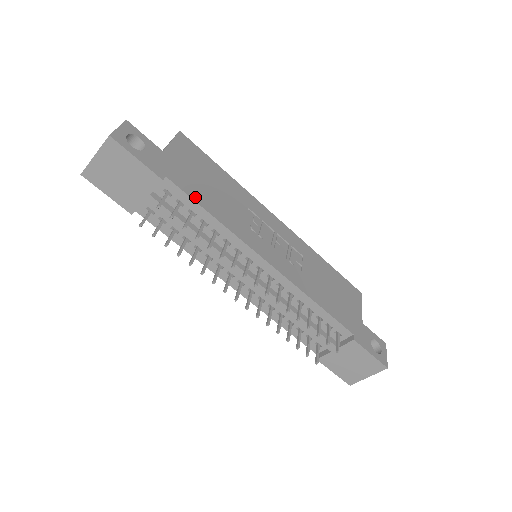
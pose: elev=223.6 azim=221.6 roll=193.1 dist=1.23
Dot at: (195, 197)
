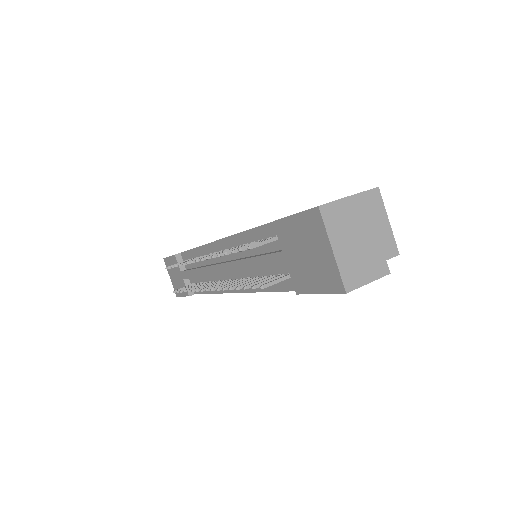
Dot at: occluded
